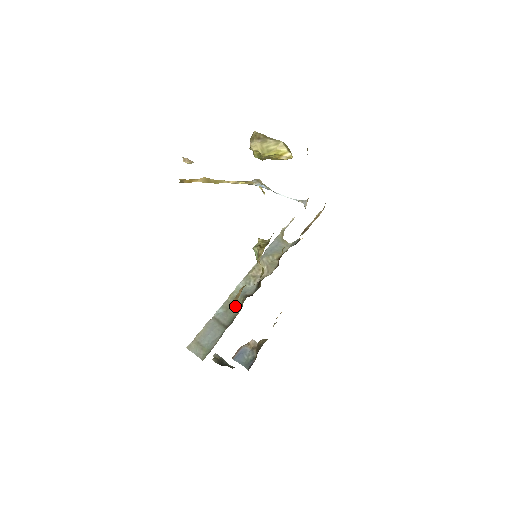
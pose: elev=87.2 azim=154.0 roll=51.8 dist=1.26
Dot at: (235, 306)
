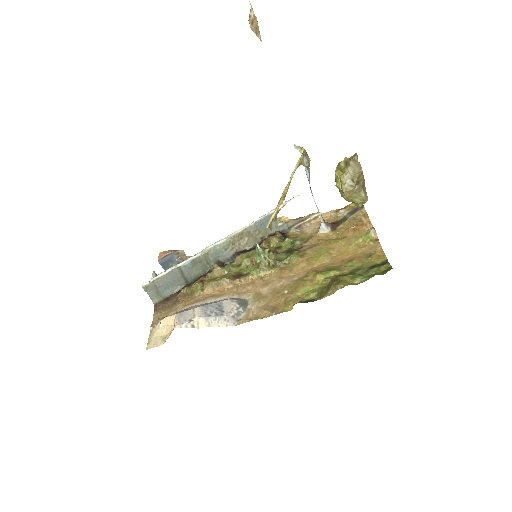
Dot at: (204, 266)
